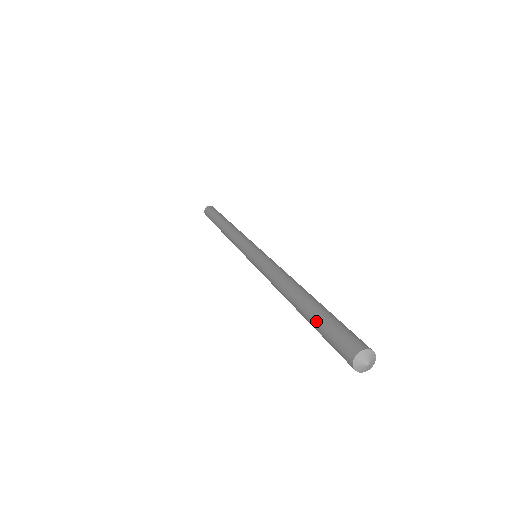
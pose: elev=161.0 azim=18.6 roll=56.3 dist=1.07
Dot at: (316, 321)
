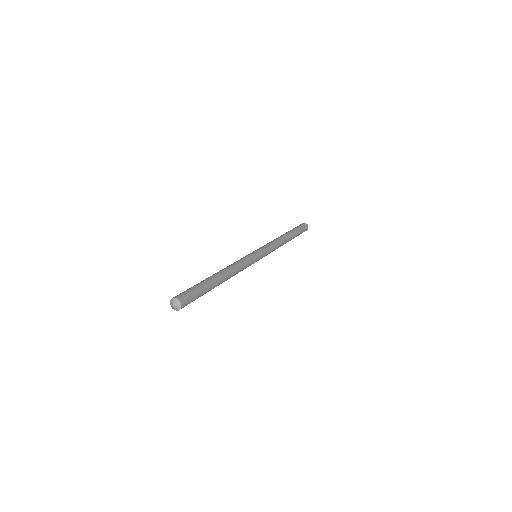
Dot at: occluded
